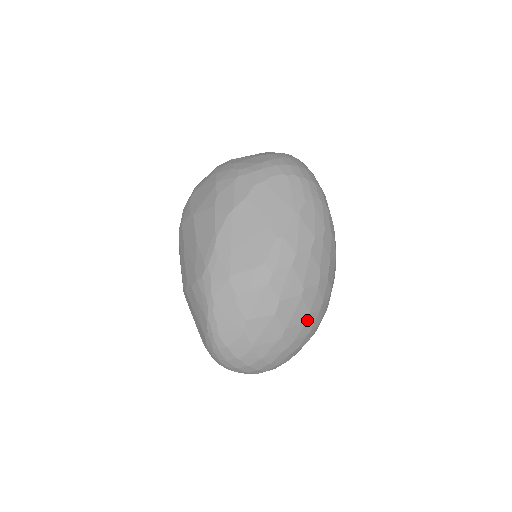
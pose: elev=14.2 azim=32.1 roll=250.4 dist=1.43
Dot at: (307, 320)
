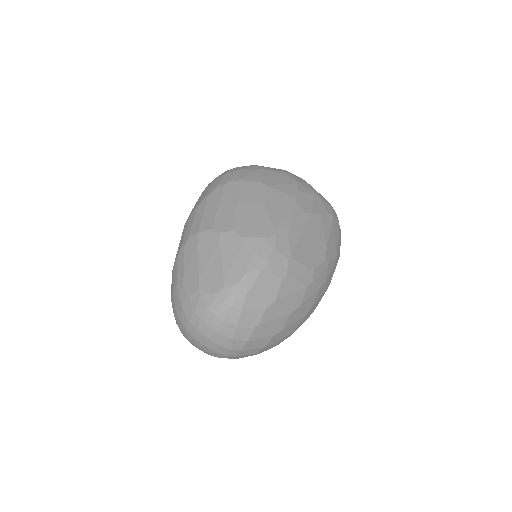
Dot at: occluded
